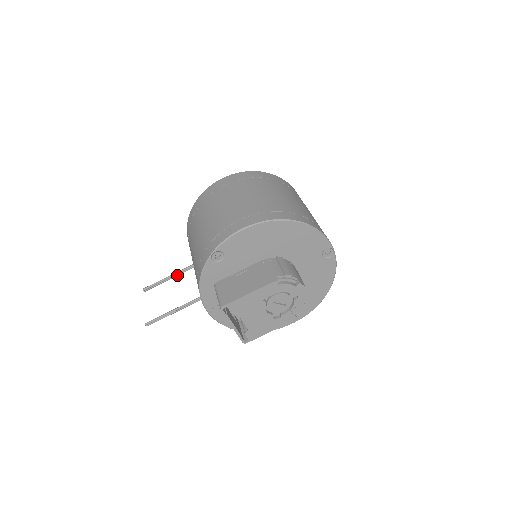
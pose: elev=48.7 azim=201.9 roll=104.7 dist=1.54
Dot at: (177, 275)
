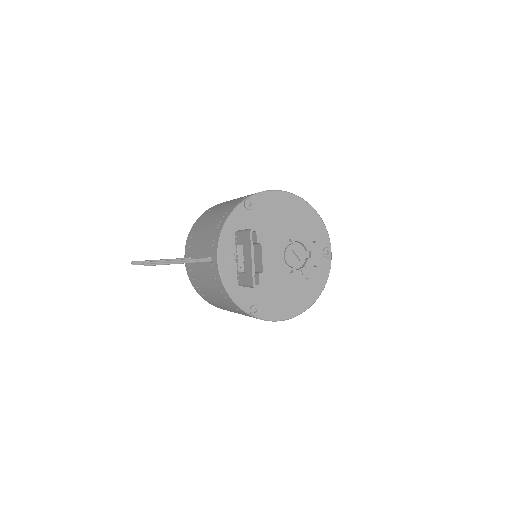
Dot at: occluded
